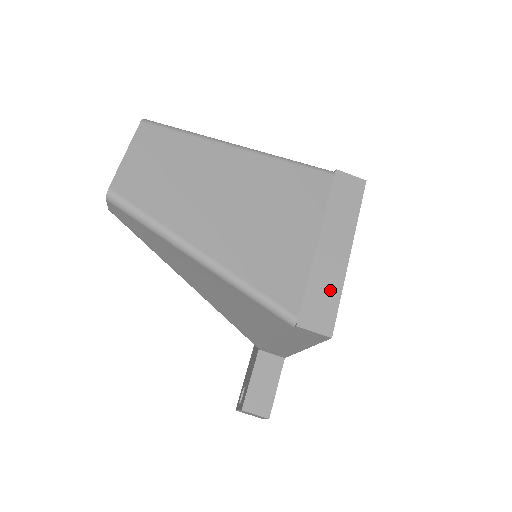
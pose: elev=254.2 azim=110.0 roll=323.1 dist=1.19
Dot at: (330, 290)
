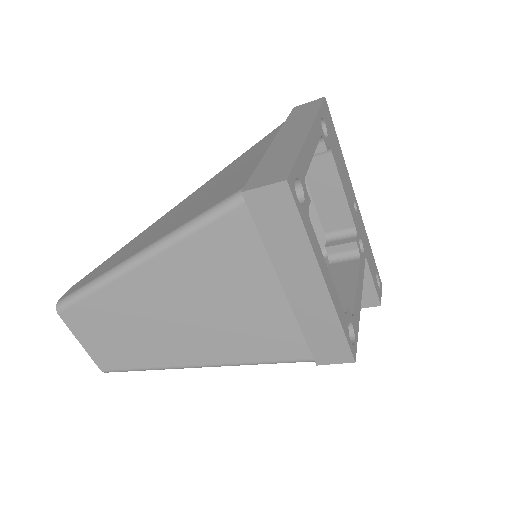
Dot at: (327, 326)
